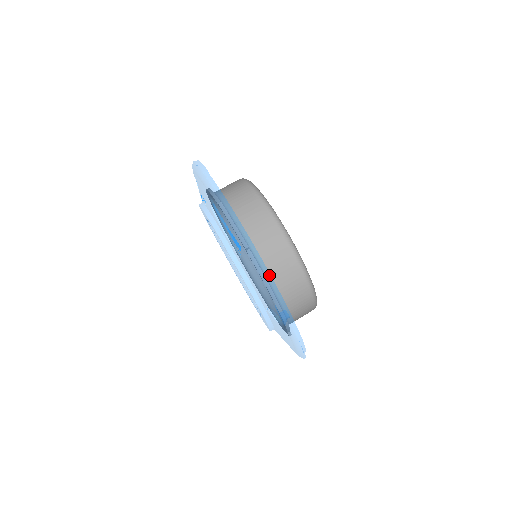
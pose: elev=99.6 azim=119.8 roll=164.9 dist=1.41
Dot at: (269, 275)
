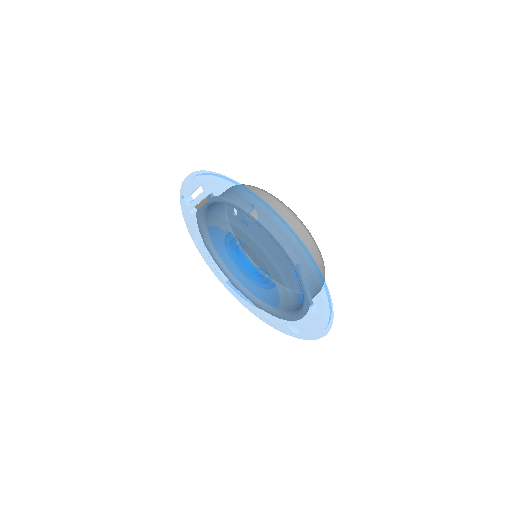
Dot at: occluded
